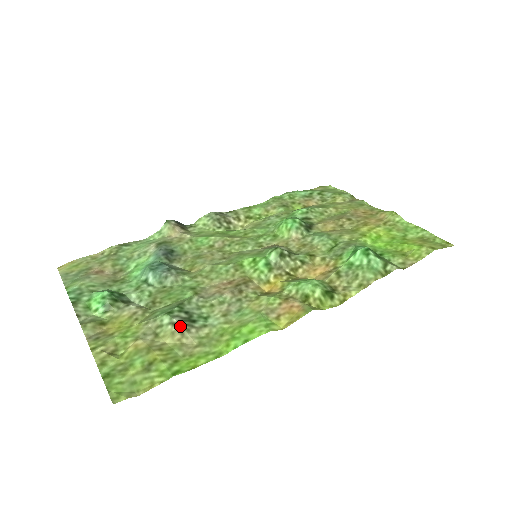
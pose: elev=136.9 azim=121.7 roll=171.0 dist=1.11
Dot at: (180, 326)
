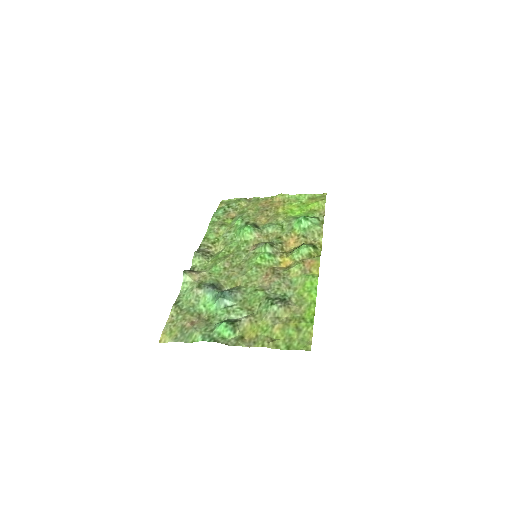
Dot at: (284, 305)
